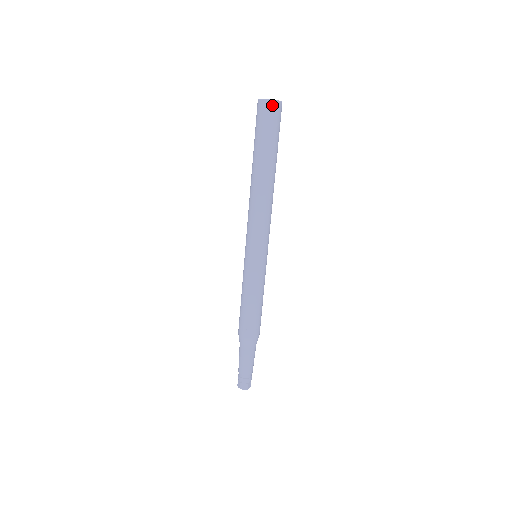
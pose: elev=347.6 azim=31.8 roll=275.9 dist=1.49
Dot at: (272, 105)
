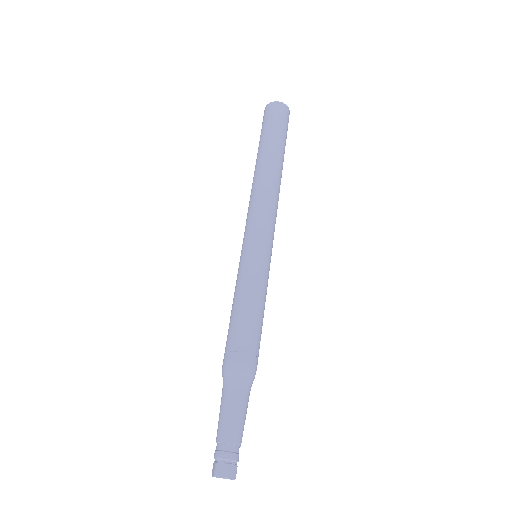
Dot at: (277, 105)
